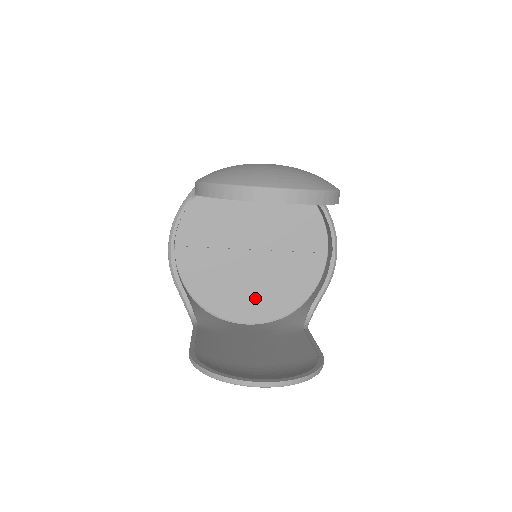
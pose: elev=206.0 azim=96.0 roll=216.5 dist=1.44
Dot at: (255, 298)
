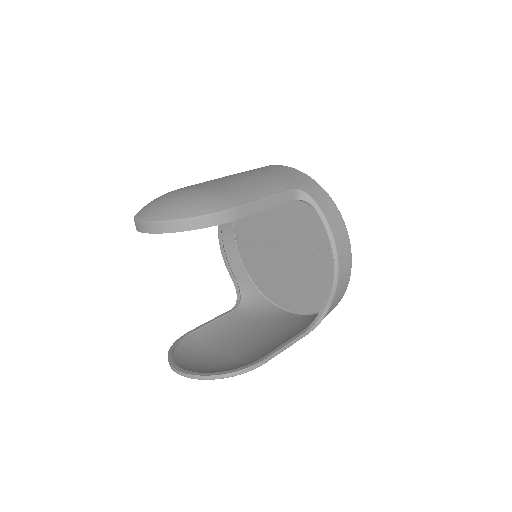
Dot at: (295, 290)
